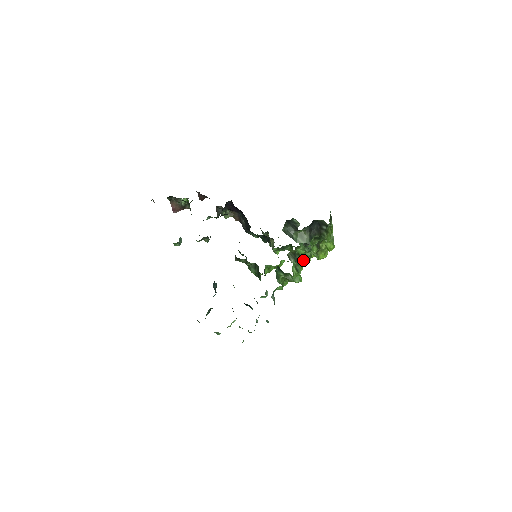
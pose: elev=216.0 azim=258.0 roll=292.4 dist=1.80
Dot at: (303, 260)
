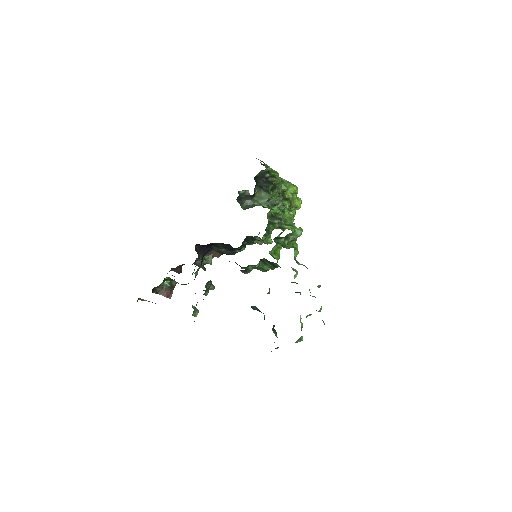
Dot at: (285, 215)
